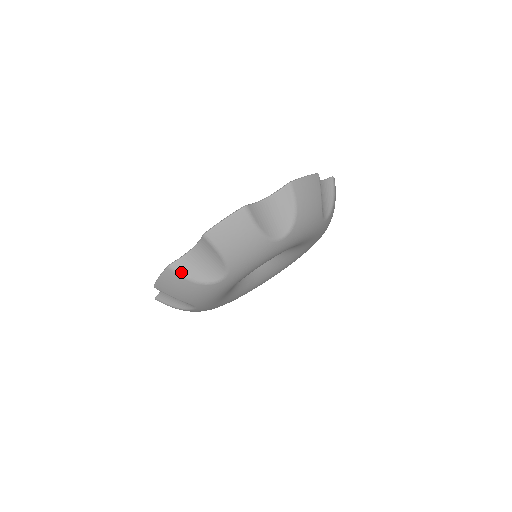
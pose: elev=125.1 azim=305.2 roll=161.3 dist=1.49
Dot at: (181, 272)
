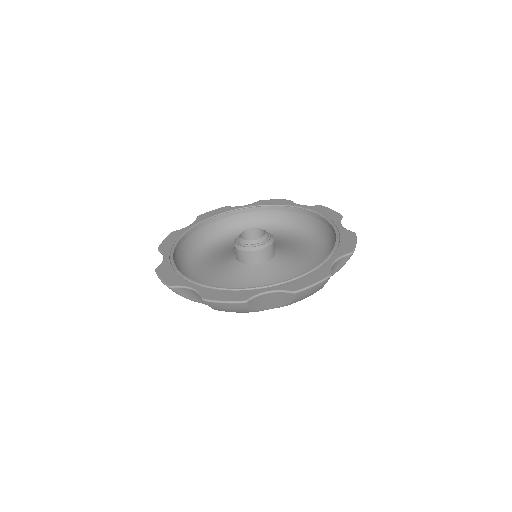
Dot at: (178, 293)
